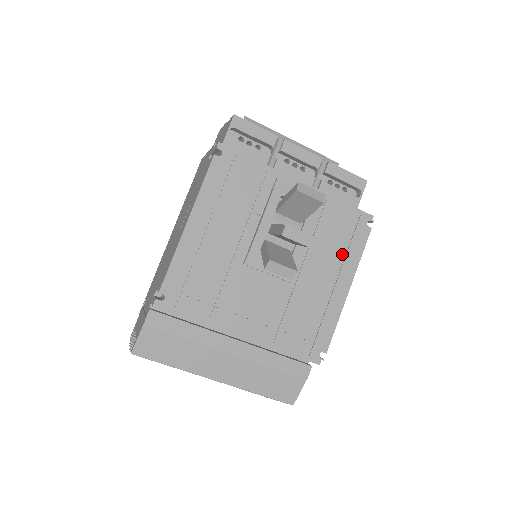
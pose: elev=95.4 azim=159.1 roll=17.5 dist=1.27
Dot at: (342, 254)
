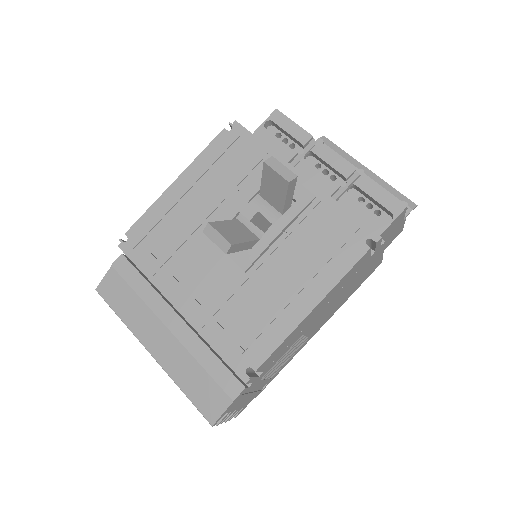
Dot at: (319, 265)
